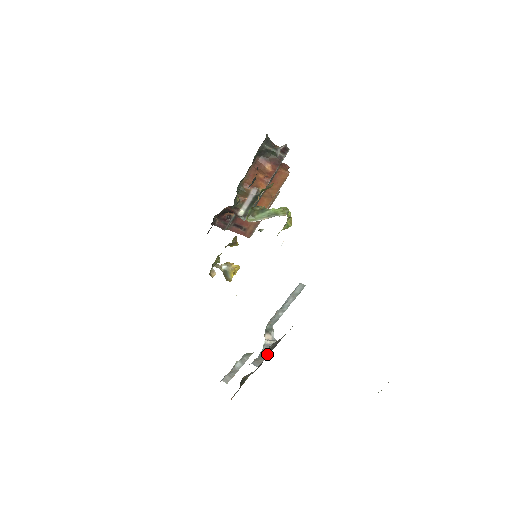
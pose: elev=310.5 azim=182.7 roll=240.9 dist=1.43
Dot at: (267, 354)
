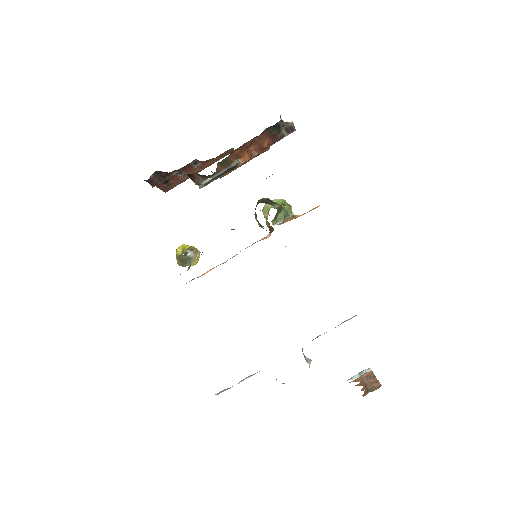
Dot at: occluded
